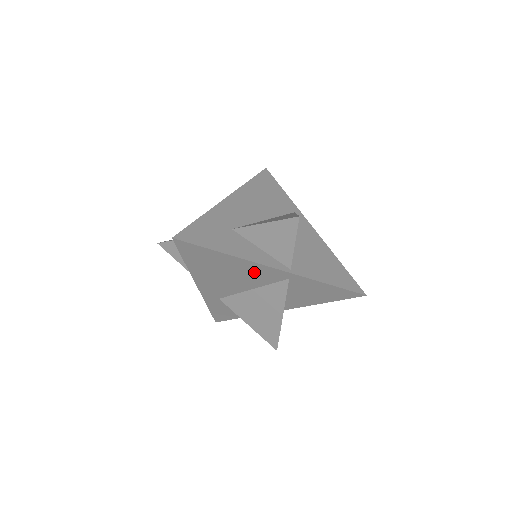
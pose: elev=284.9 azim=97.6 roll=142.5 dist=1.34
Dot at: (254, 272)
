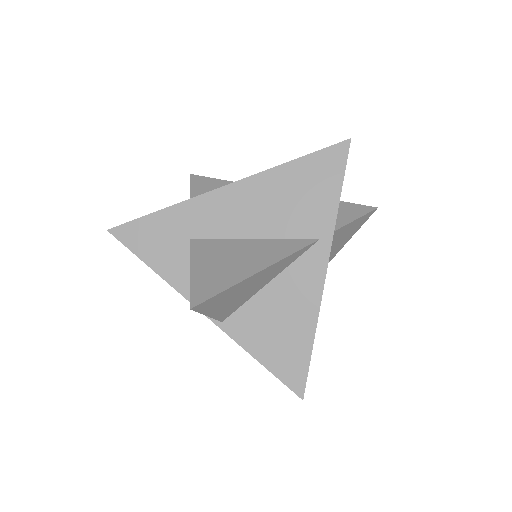
Dot at: occluded
